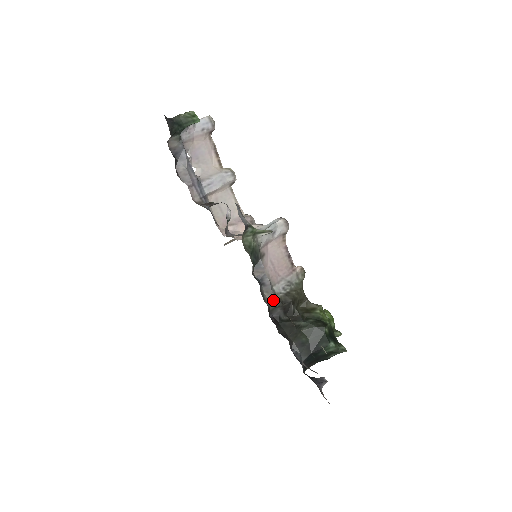
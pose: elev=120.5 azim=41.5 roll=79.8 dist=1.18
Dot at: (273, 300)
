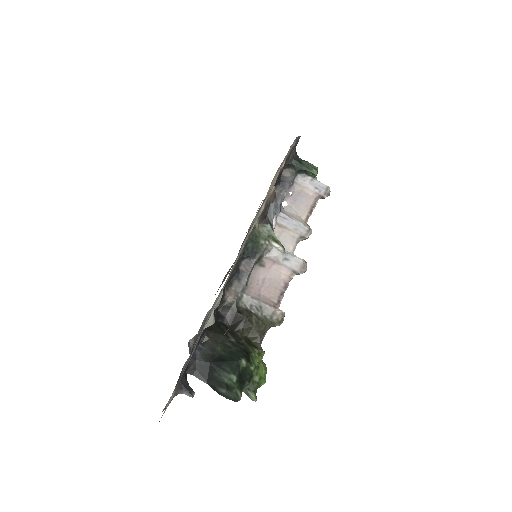
Dot at: (233, 298)
